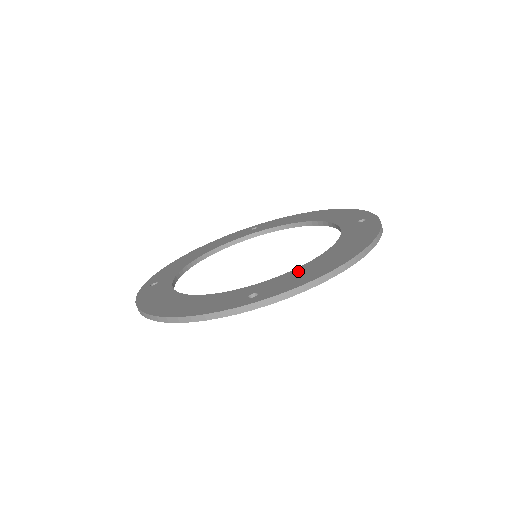
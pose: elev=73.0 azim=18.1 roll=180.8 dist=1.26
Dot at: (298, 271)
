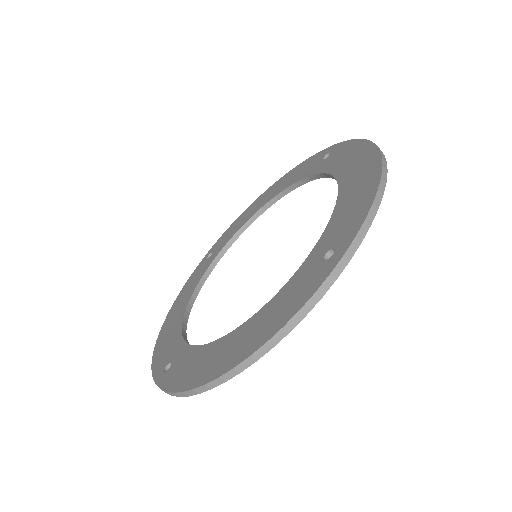
Dot at: (341, 209)
